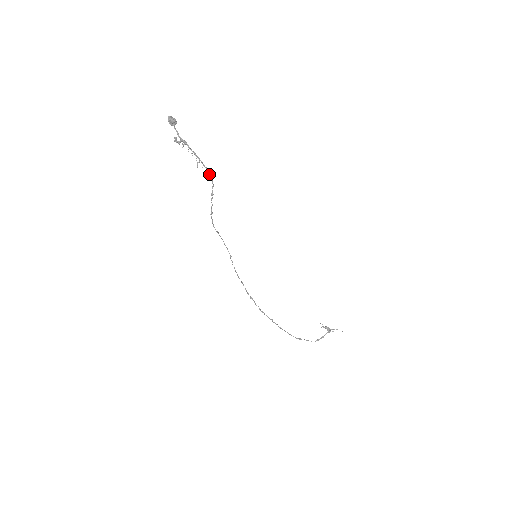
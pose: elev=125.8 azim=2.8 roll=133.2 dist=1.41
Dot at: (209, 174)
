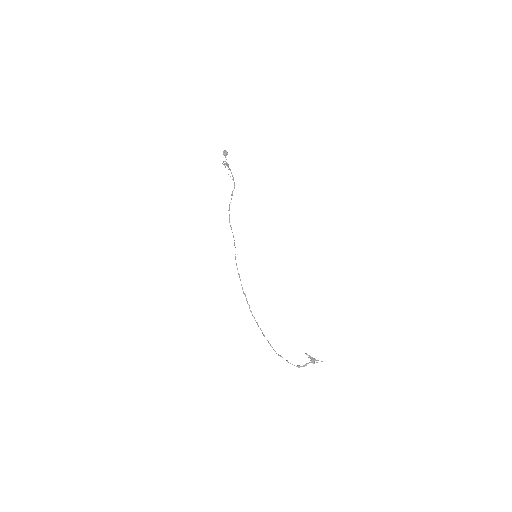
Dot at: (233, 180)
